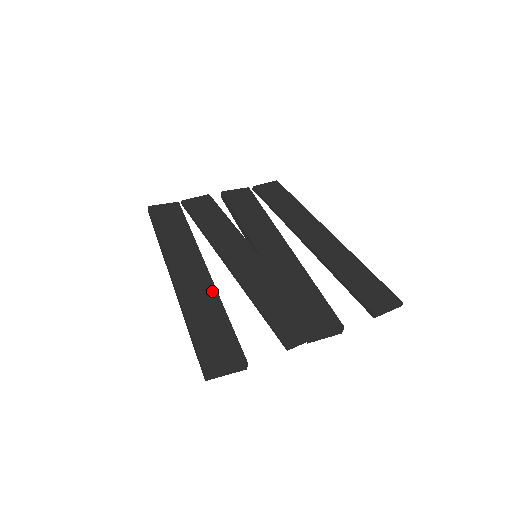
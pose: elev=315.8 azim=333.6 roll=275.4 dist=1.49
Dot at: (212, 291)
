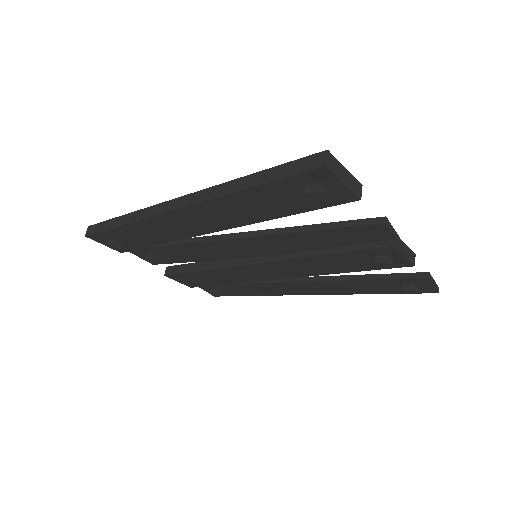
Dot at: occluded
